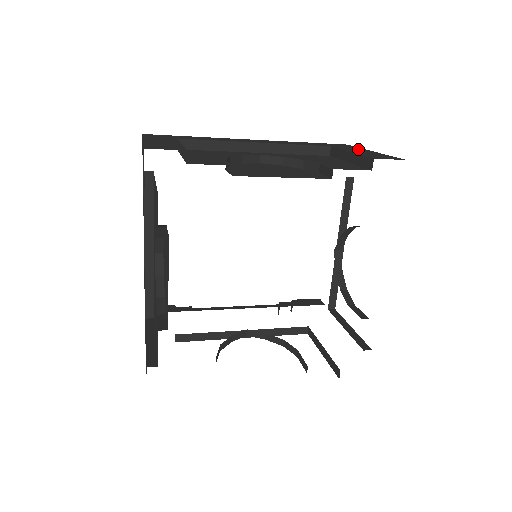
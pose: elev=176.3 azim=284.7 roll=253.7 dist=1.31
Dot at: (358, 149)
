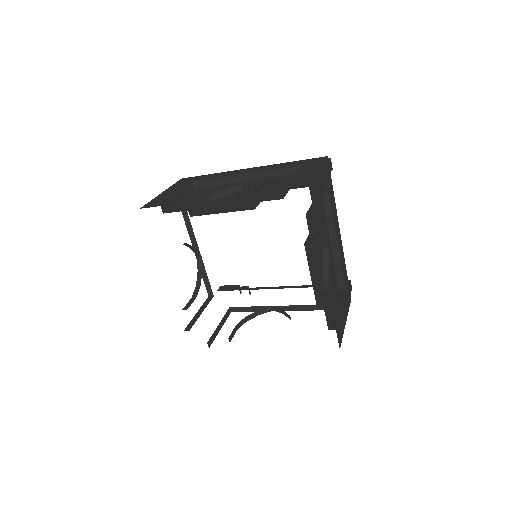
Dot at: (312, 168)
